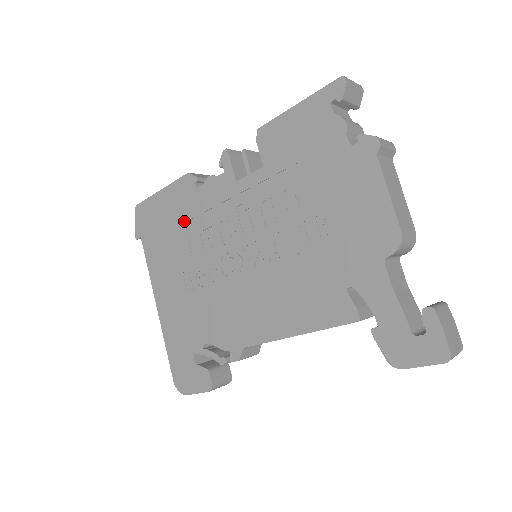
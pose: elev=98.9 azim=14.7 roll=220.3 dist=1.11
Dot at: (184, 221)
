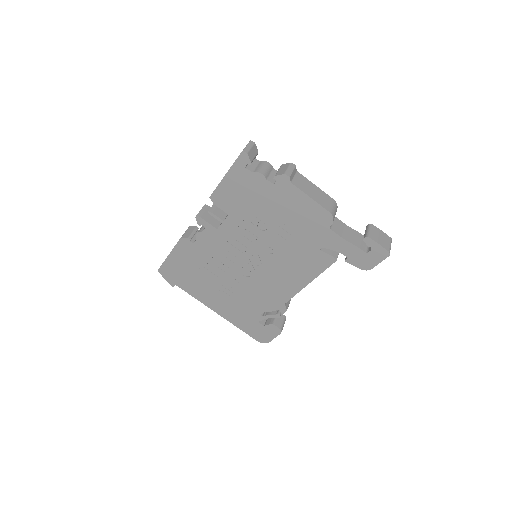
Dot at: (199, 263)
